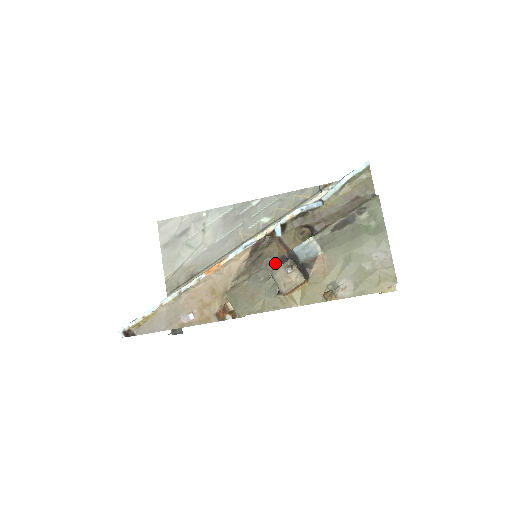
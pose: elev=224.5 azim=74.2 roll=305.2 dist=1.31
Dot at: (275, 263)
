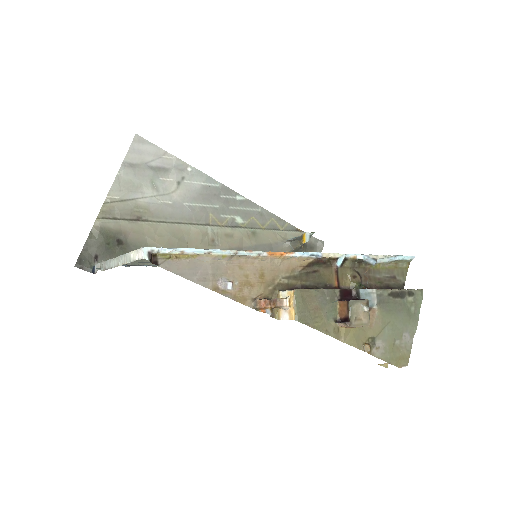
Dot at: (343, 291)
